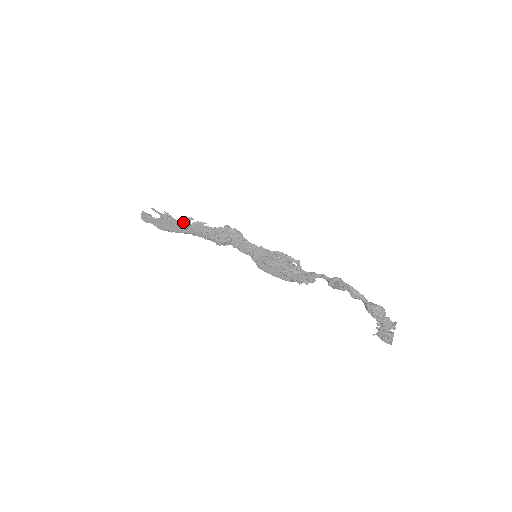
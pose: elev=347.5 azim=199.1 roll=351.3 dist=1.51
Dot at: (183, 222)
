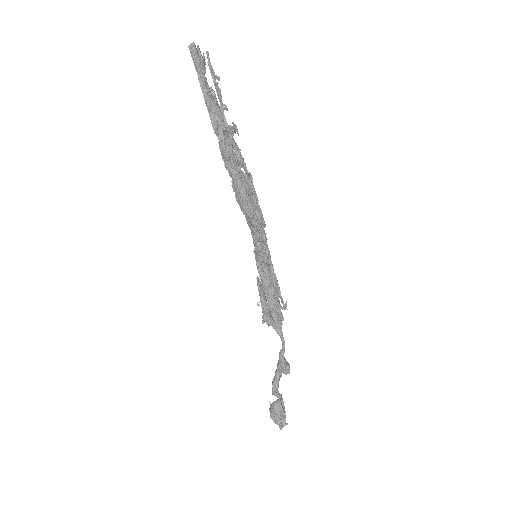
Dot at: (222, 128)
